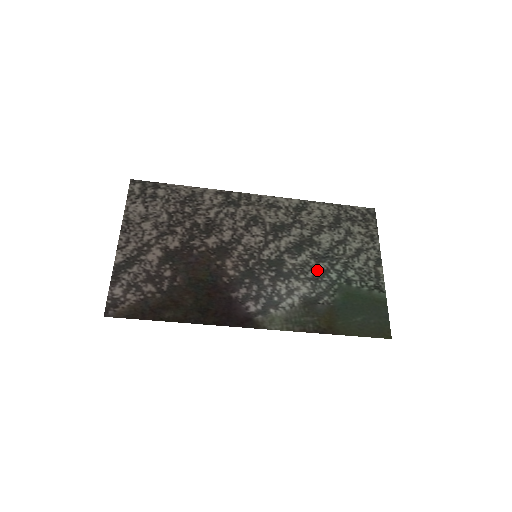
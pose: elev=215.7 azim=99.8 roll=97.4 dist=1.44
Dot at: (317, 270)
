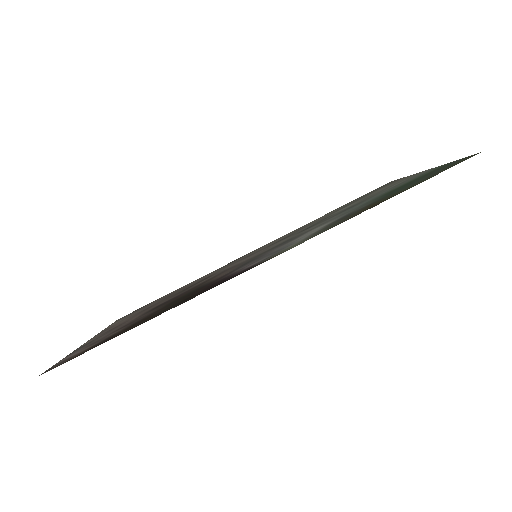
Dot at: occluded
